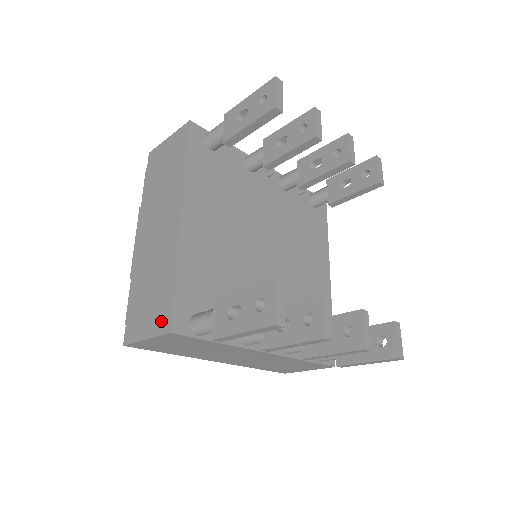
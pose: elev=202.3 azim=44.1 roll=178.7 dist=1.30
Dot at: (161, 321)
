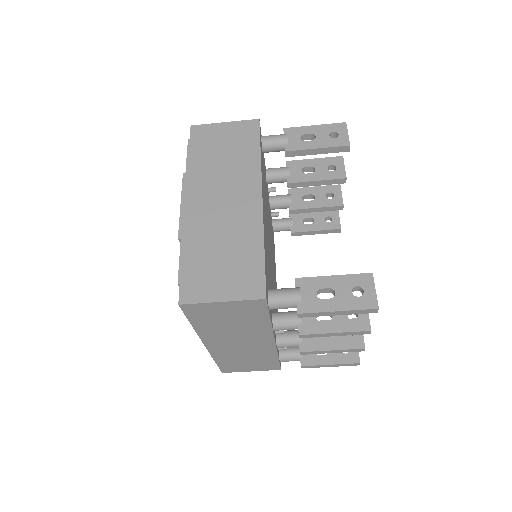
Dot at: (249, 287)
